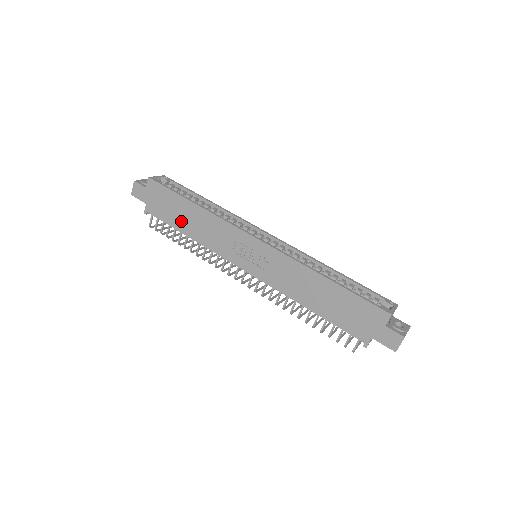
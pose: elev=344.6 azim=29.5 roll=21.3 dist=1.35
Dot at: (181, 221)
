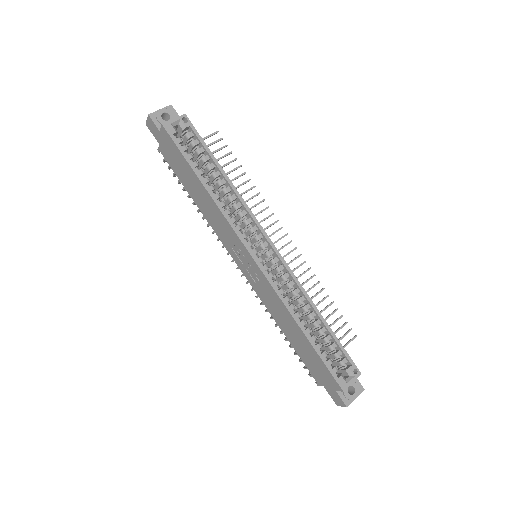
Dot at: (190, 187)
